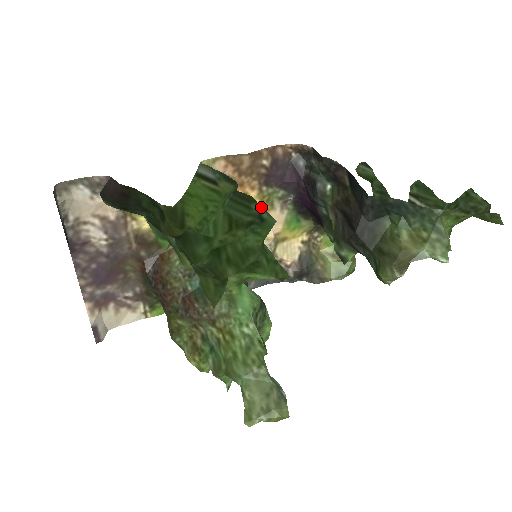
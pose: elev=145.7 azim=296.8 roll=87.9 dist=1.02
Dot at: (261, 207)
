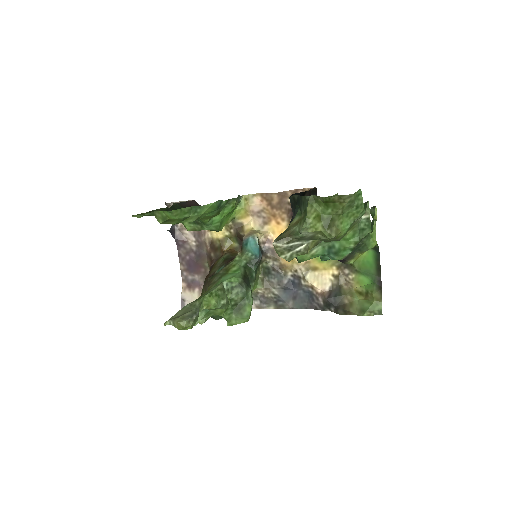
Dot at: (221, 200)
